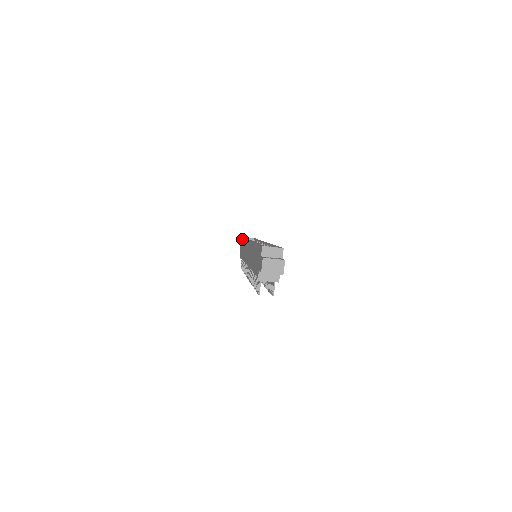
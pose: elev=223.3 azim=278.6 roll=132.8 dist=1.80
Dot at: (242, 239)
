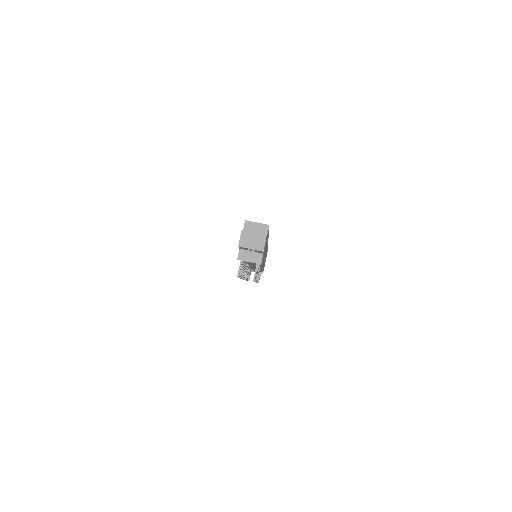
Dot at: occluded
